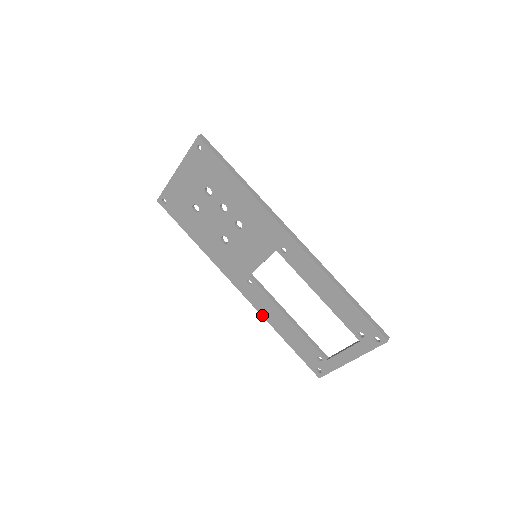
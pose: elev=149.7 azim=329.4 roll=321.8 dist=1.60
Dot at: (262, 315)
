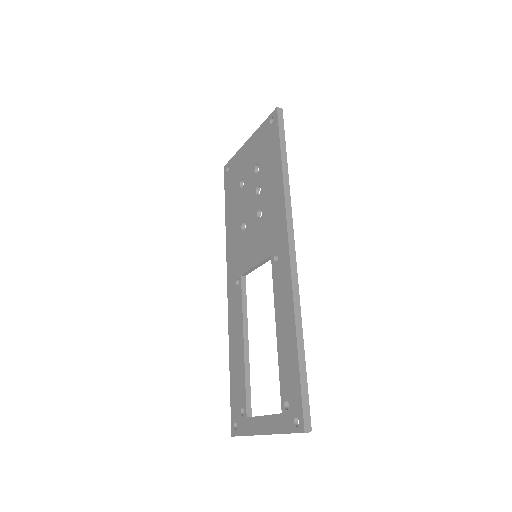
Dot at: (229, 327)
